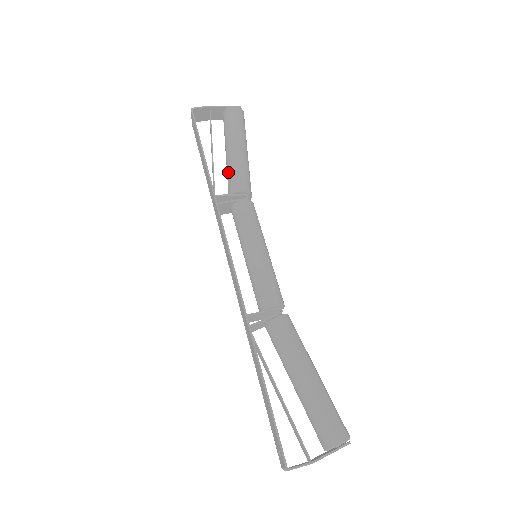
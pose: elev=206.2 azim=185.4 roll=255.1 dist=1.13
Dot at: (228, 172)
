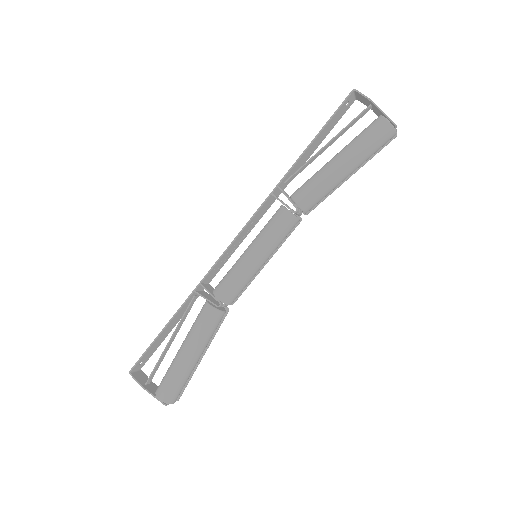
Dot at: occluded
